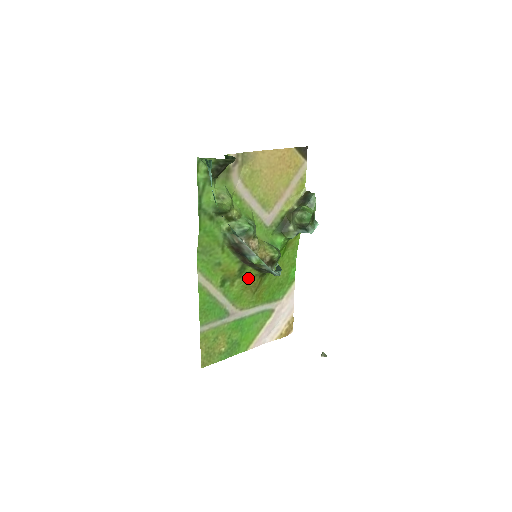
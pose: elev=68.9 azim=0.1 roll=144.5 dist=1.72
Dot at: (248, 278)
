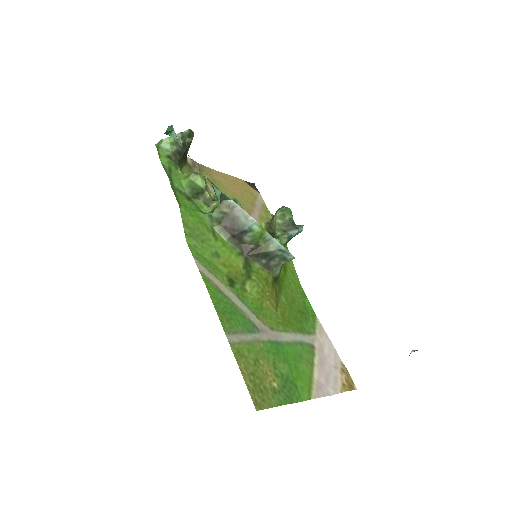
Dot at: (259, 281)
